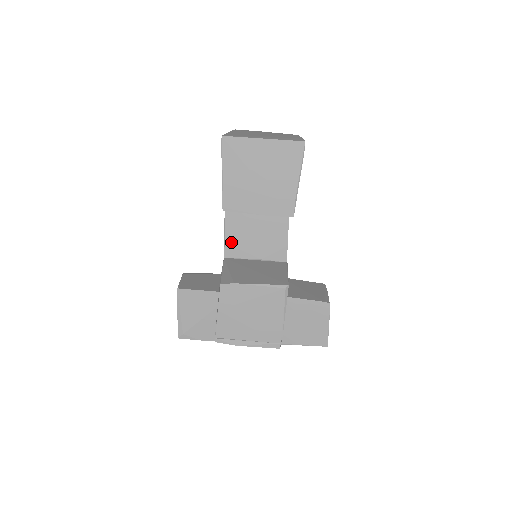
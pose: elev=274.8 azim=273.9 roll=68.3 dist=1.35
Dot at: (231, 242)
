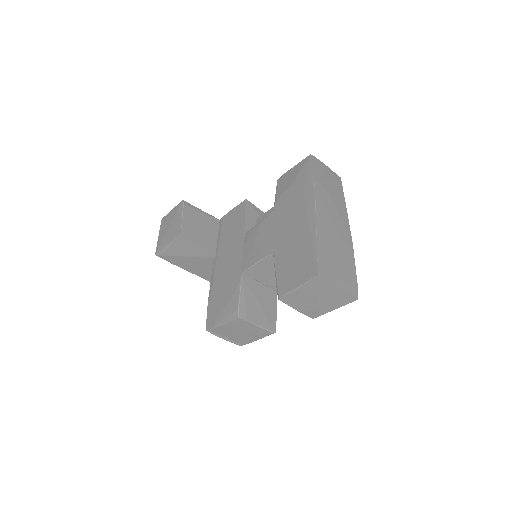
Dot at: (255, 269)
